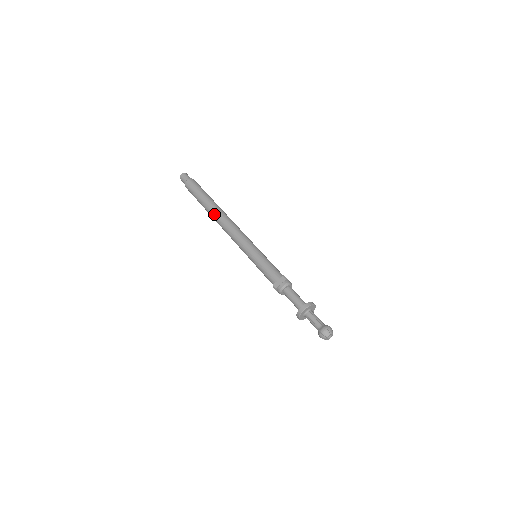
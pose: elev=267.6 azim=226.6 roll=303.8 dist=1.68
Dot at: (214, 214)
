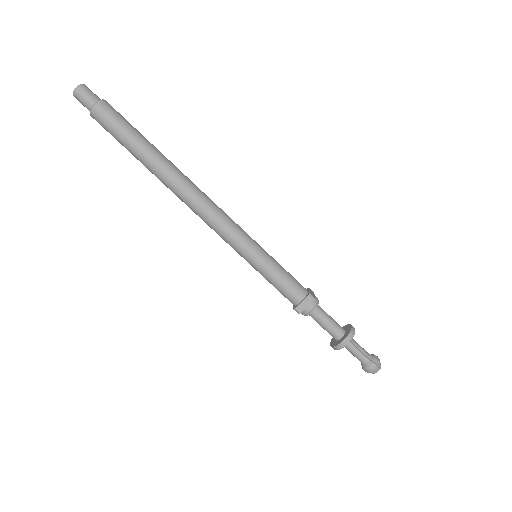
Dot at: (169, 183)
